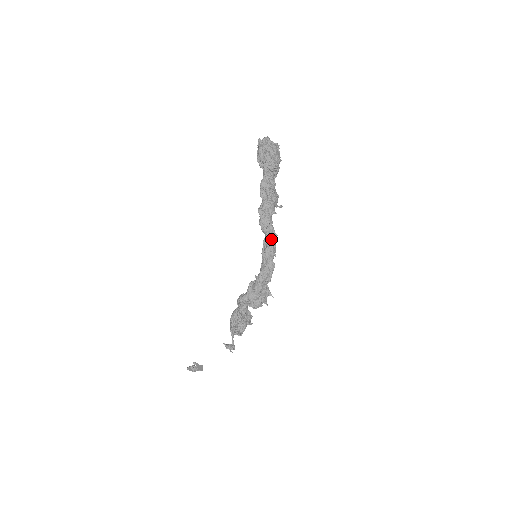
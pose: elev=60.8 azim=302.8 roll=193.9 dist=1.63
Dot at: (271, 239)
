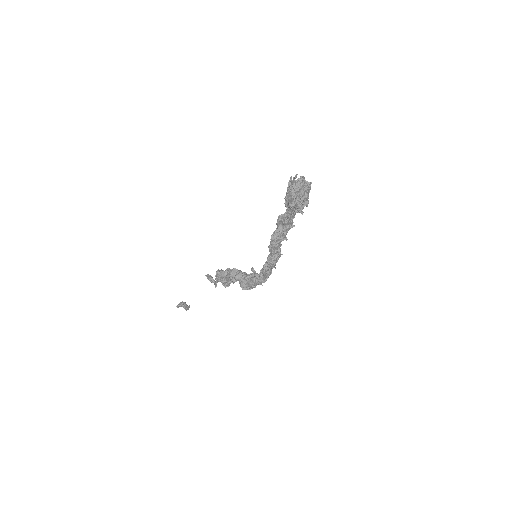
Dot at: (276, 260)
